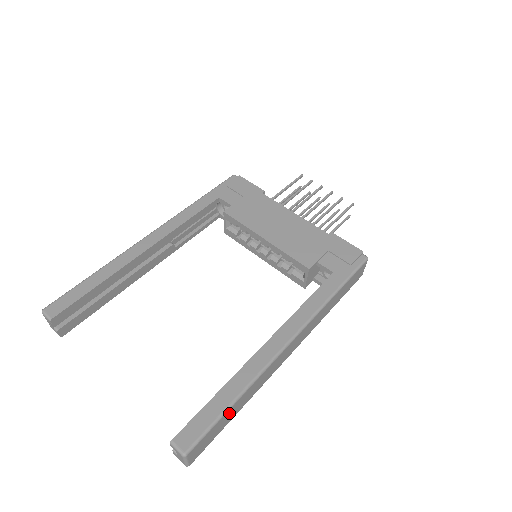
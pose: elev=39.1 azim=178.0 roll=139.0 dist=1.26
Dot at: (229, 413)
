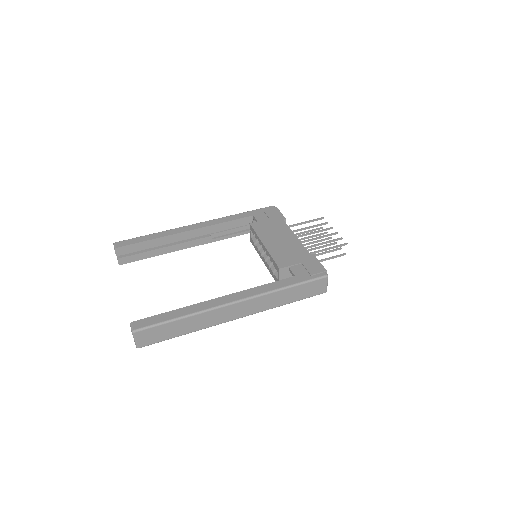
Dot at: (174, 326)
